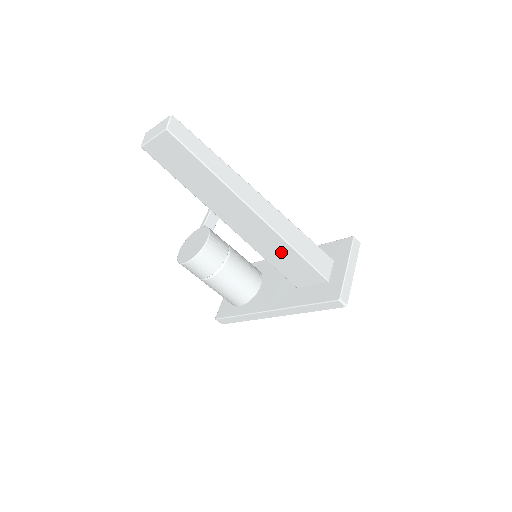
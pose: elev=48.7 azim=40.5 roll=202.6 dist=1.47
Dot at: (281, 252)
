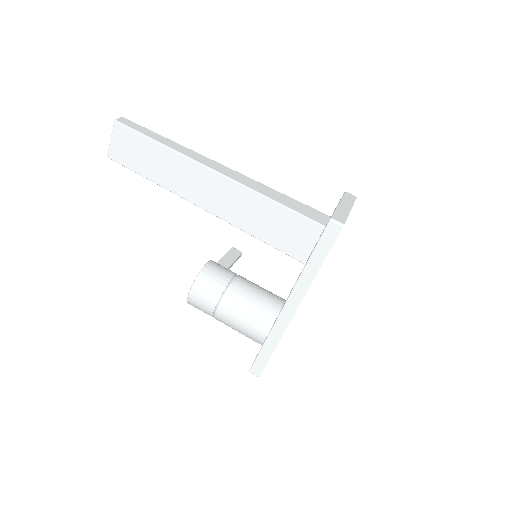
Dot at: (260, 212)
